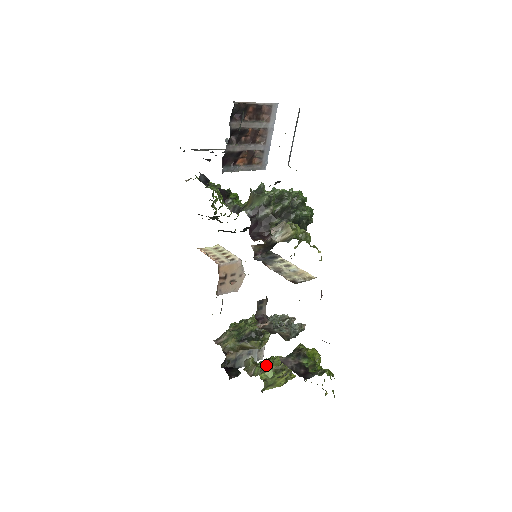
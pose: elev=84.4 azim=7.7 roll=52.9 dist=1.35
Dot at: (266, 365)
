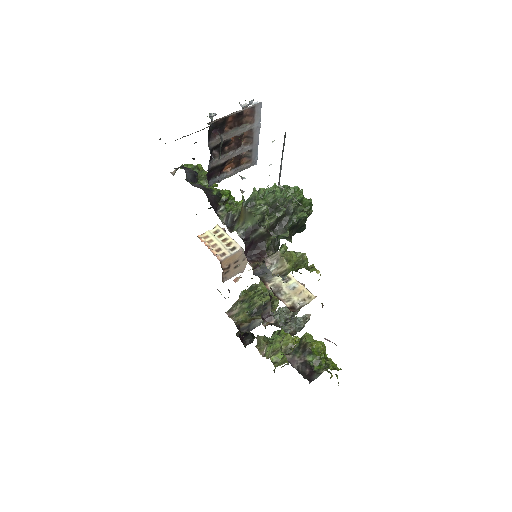
Dot at: (276, 348)
